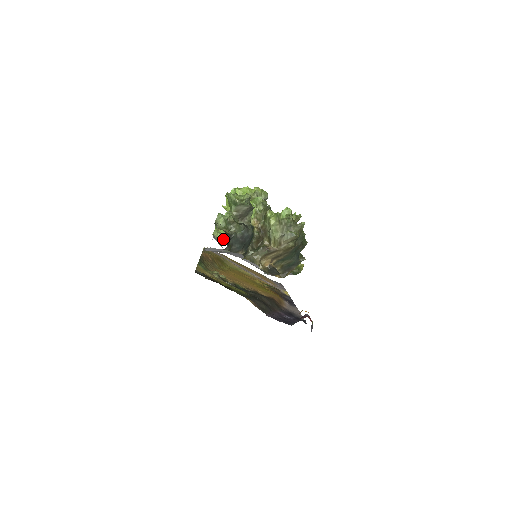
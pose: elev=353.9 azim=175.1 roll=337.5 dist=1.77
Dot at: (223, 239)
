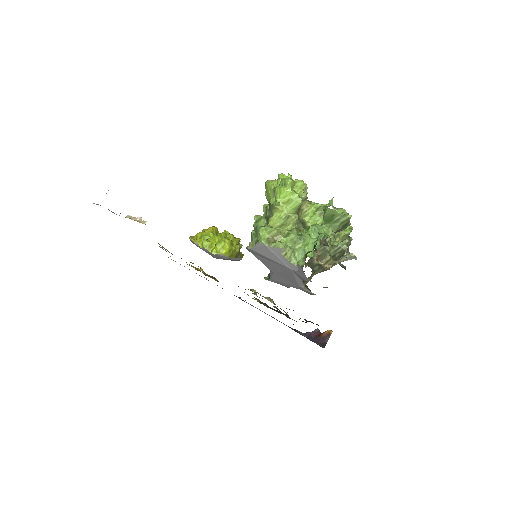
Dot at: (299, 259)
